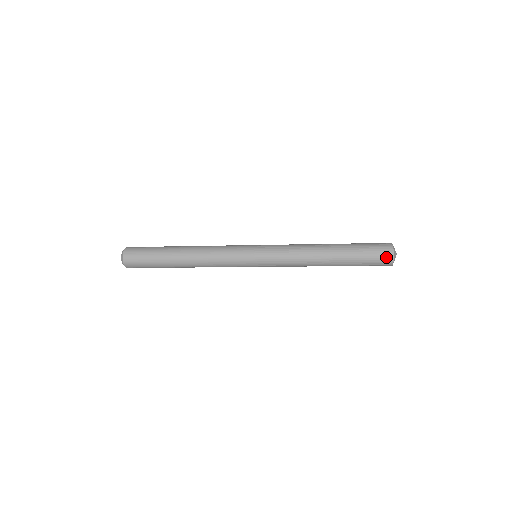
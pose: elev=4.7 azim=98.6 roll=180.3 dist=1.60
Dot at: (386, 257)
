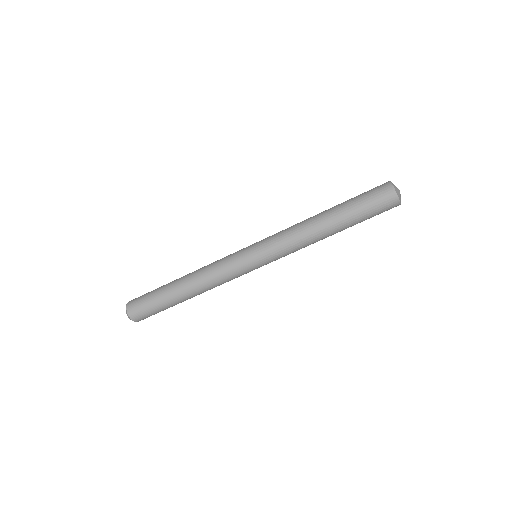
Dot at: occluded
